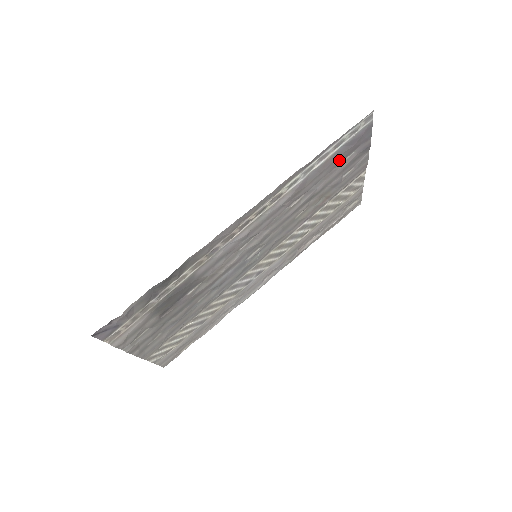
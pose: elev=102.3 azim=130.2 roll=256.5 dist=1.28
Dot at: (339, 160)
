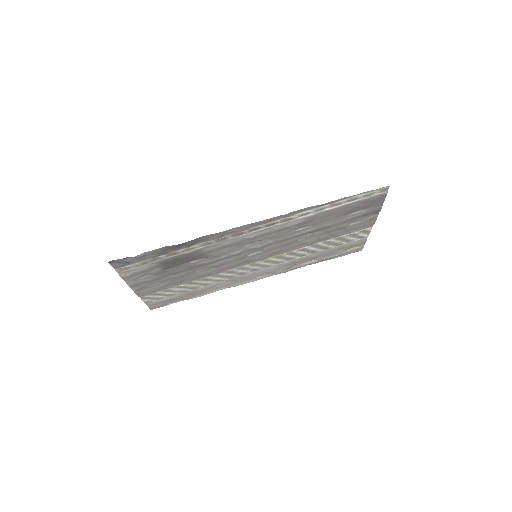
Dot at: (349, 211)
